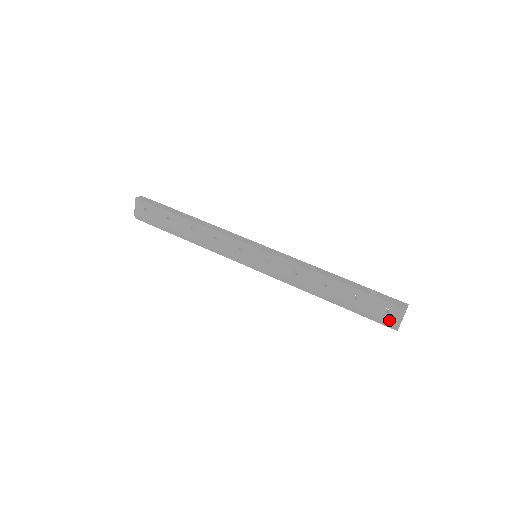
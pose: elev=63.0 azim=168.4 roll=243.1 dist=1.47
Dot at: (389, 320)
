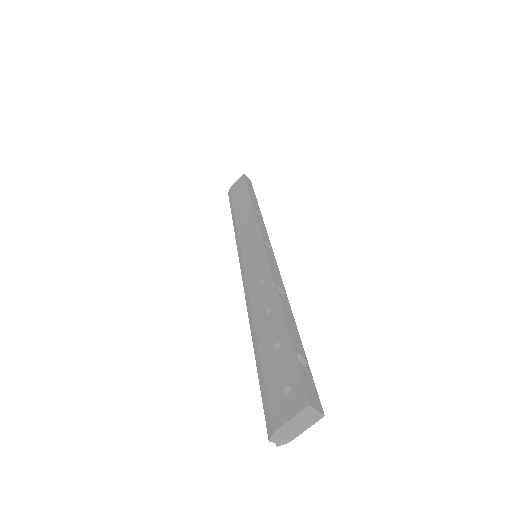
Dot at: (276, 409)
